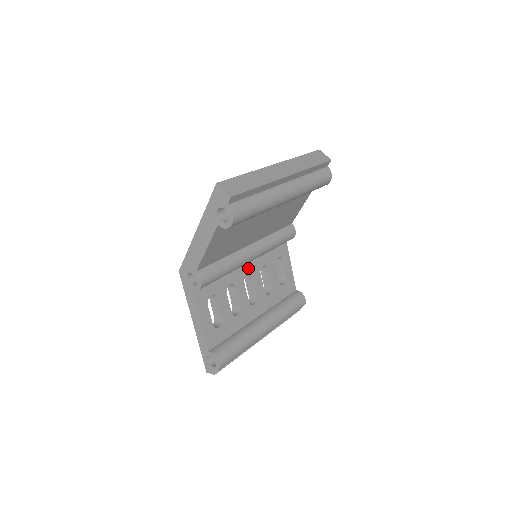
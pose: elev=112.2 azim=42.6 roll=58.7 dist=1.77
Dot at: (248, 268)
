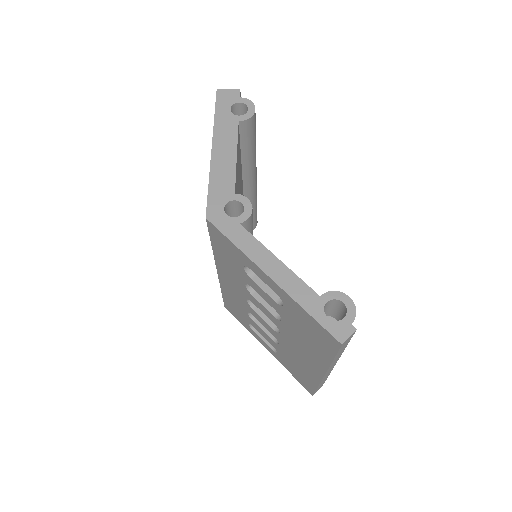
Dot at: occluded
